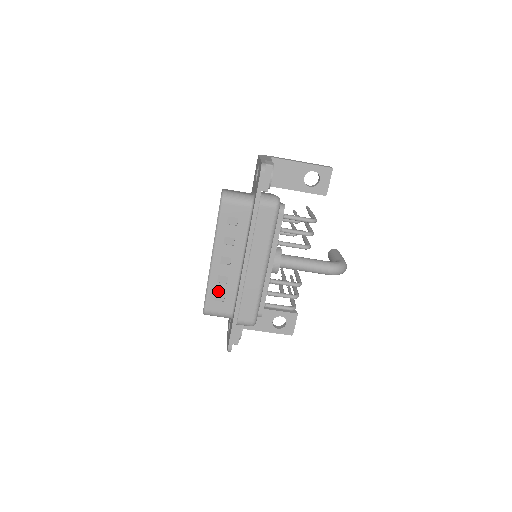
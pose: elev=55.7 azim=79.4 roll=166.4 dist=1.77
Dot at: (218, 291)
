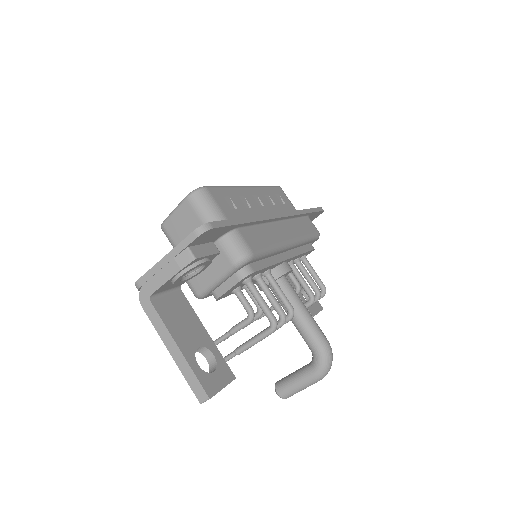
Dot at: (233, 199)
